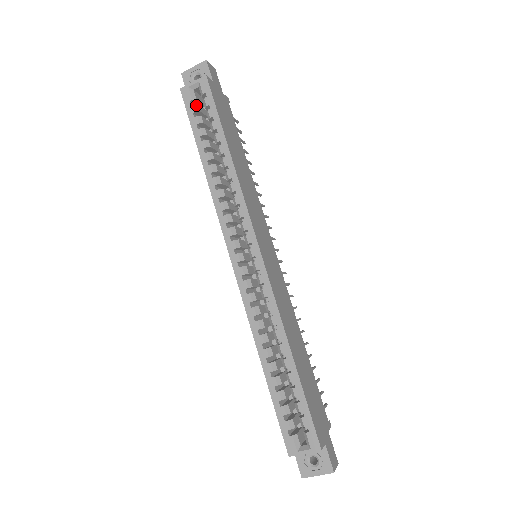
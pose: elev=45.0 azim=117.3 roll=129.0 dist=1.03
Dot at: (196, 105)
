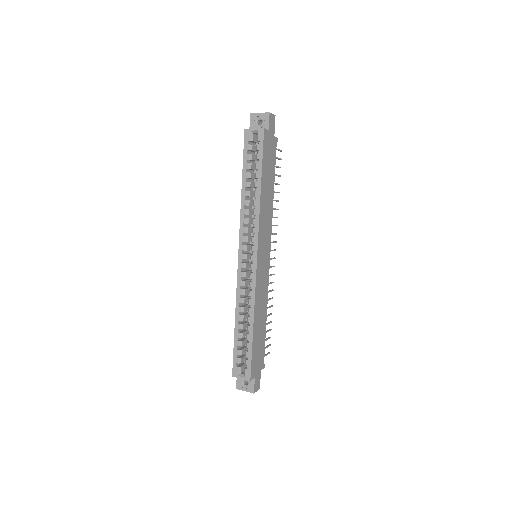
Dot at: (251, 145)
